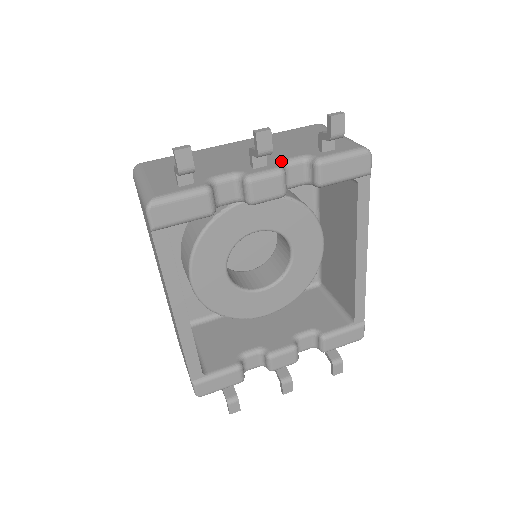
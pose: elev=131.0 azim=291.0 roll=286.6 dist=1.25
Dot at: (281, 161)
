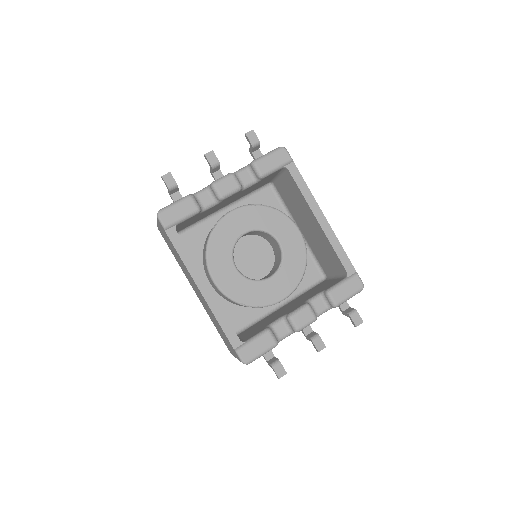
Dot at: occluded
